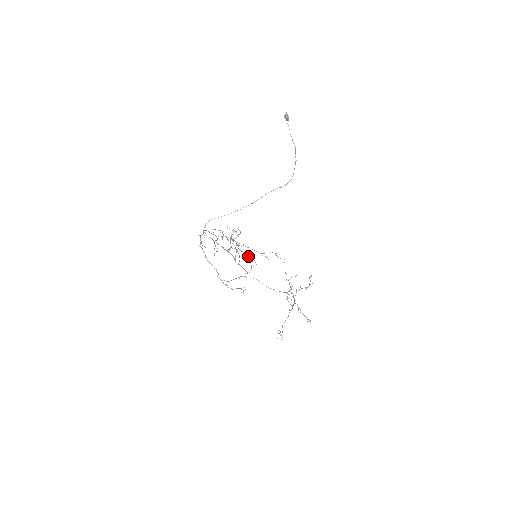
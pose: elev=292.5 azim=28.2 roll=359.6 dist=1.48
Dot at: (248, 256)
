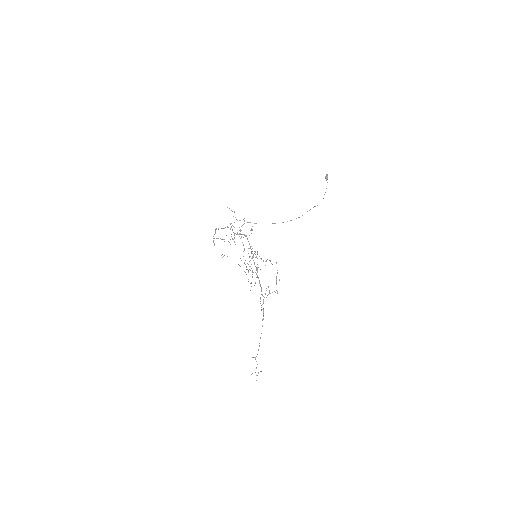
Dot at: occluded
